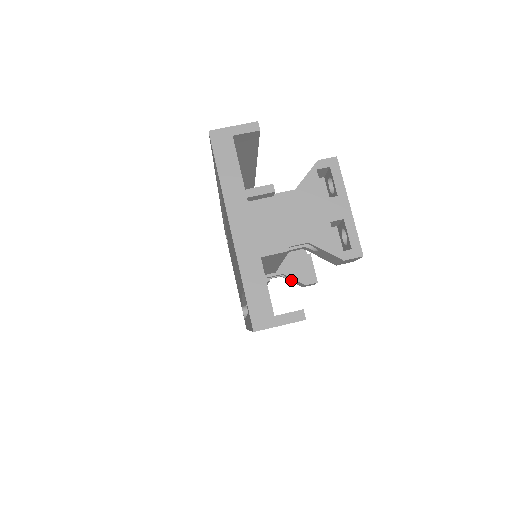
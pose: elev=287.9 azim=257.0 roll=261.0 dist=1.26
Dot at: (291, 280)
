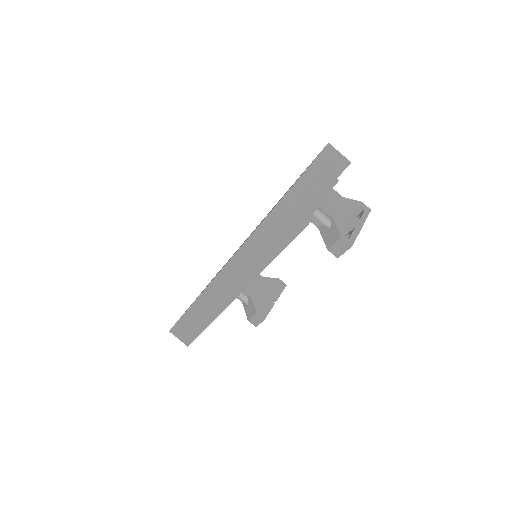
Dot at: (248, 307)
